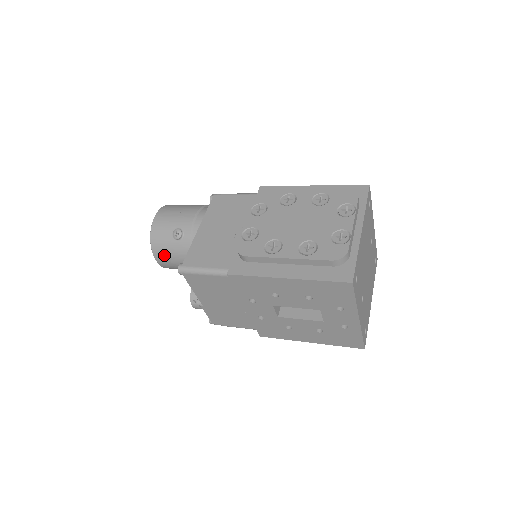
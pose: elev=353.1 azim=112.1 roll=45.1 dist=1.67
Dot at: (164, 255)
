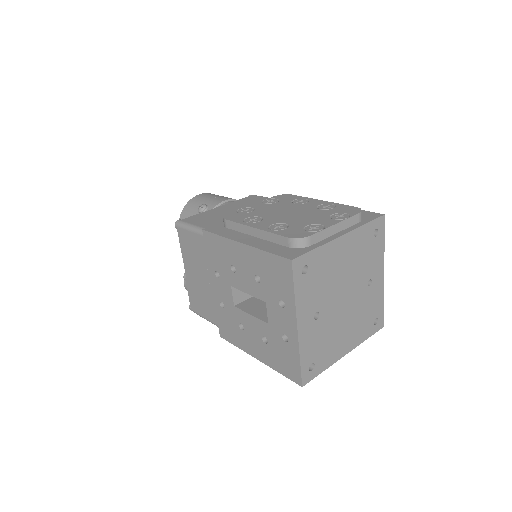
Dot at: occluded
